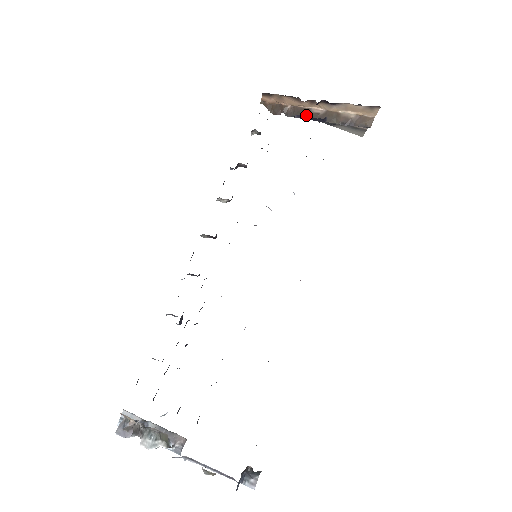
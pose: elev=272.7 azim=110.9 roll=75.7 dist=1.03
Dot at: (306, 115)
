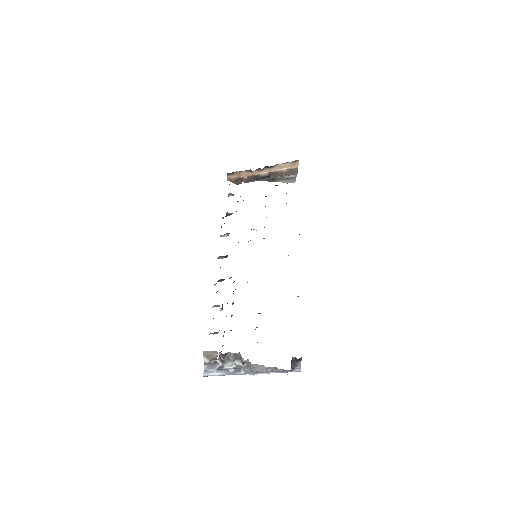
Dot at: (258, 179)
